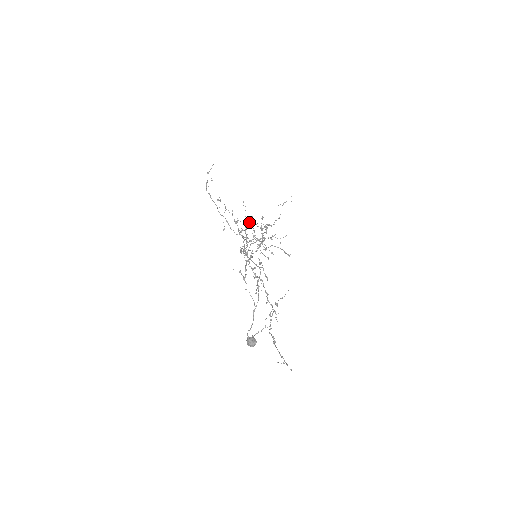
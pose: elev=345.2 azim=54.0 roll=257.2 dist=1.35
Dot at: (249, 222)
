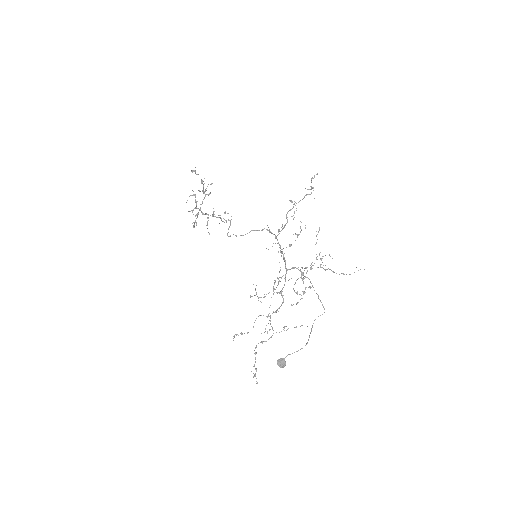
Dot at: occluded
